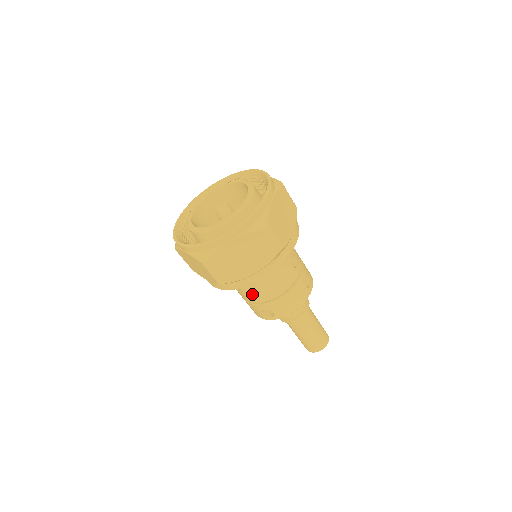
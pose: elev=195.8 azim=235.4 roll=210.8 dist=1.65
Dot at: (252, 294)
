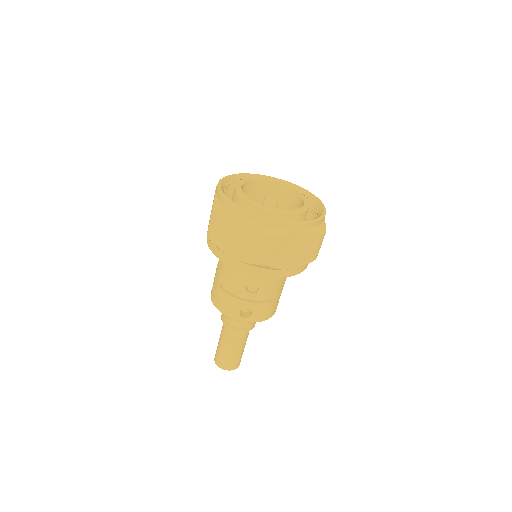
Dot at: (247, 289)
